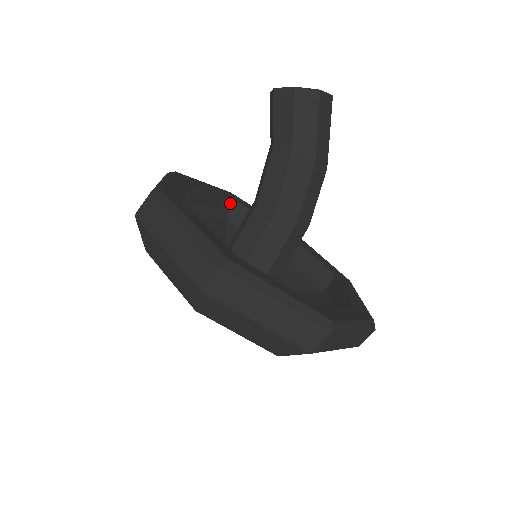
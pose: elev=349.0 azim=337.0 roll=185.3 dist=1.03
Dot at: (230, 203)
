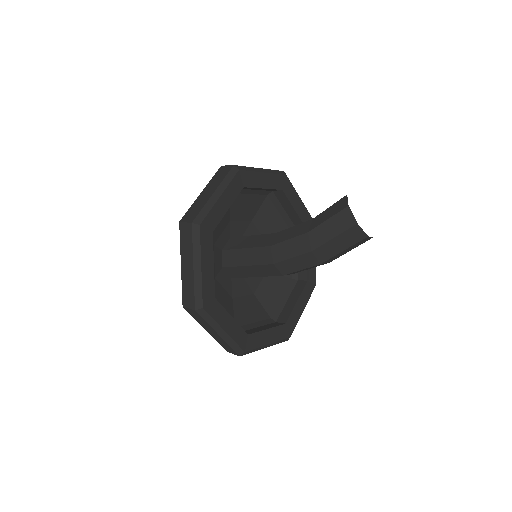
Dot at: occluded
